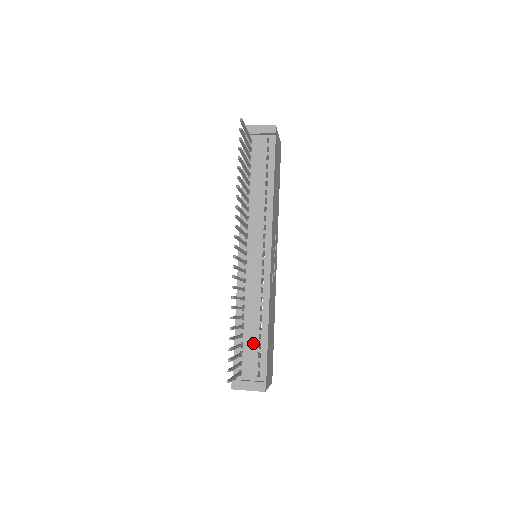
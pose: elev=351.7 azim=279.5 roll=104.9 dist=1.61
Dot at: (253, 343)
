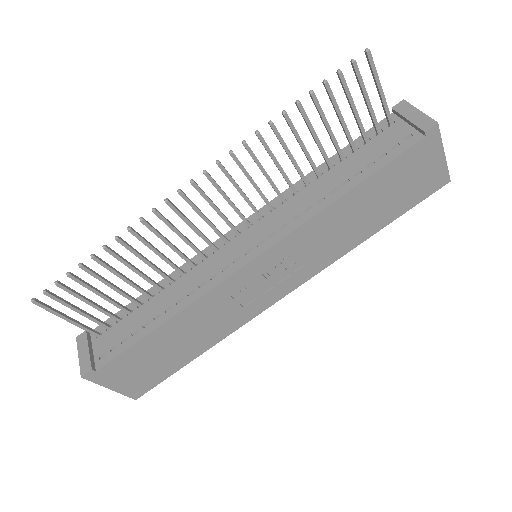
Dot at: (136, 323)
